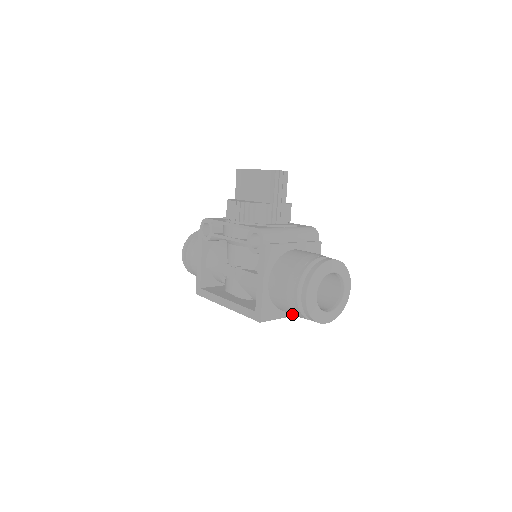
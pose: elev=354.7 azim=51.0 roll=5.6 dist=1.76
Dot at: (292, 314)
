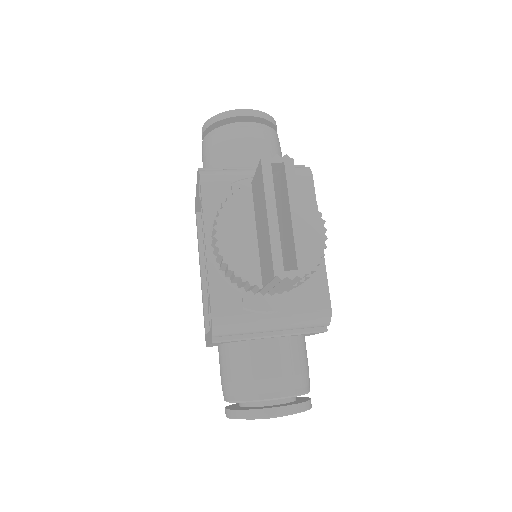
Dot at: occluded
